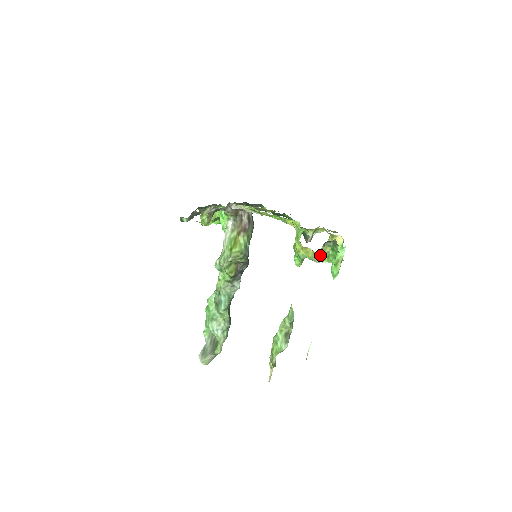
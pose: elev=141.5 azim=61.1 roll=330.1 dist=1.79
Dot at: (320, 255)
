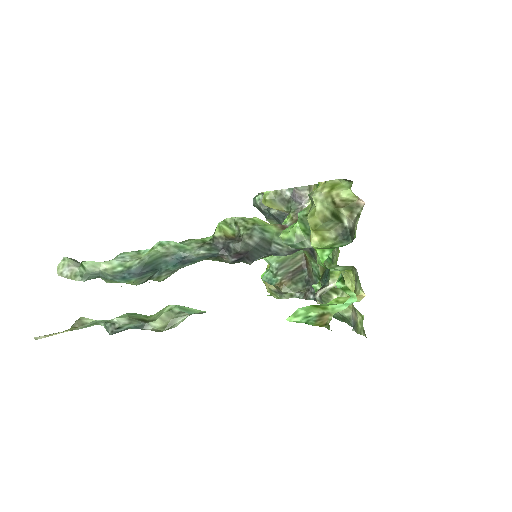
Dot at: (326, 190)
